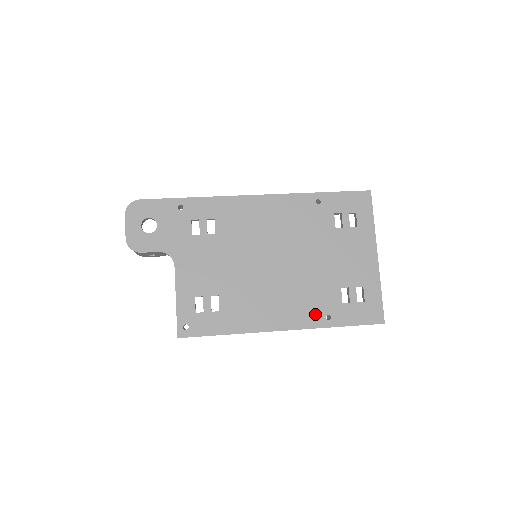
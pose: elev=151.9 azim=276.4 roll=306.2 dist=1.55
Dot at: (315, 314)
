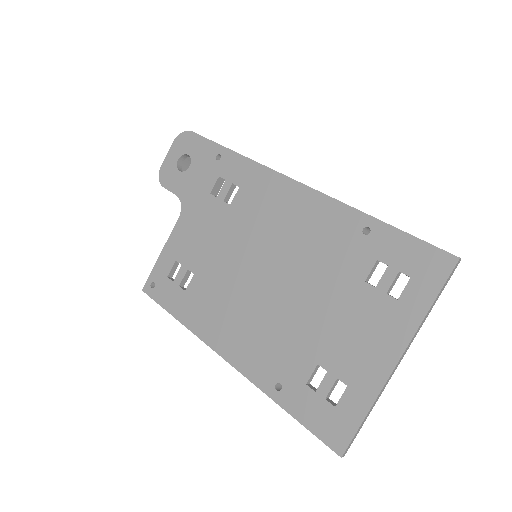
Dot at: (267, 370)
